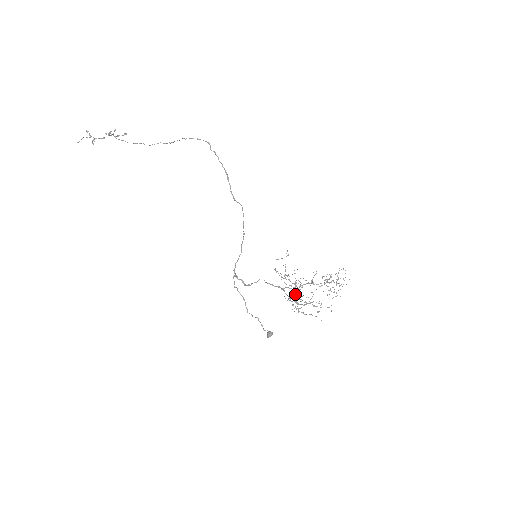
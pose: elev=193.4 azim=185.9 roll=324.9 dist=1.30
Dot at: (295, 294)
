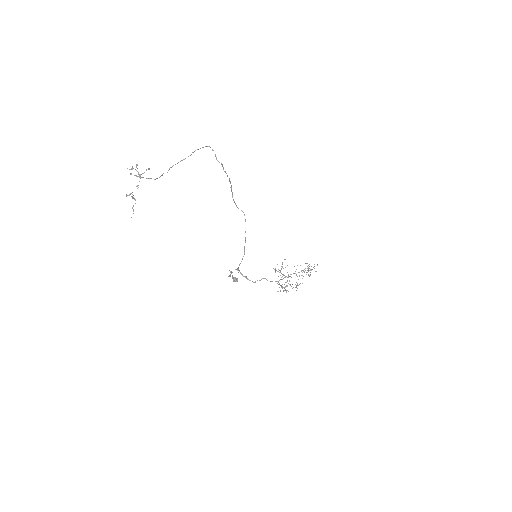
Dot at: occluded
